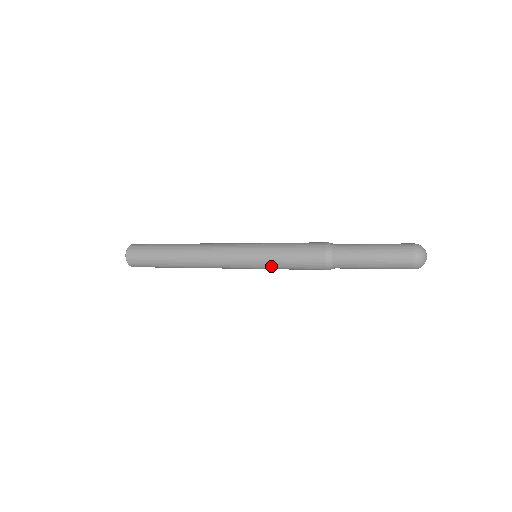
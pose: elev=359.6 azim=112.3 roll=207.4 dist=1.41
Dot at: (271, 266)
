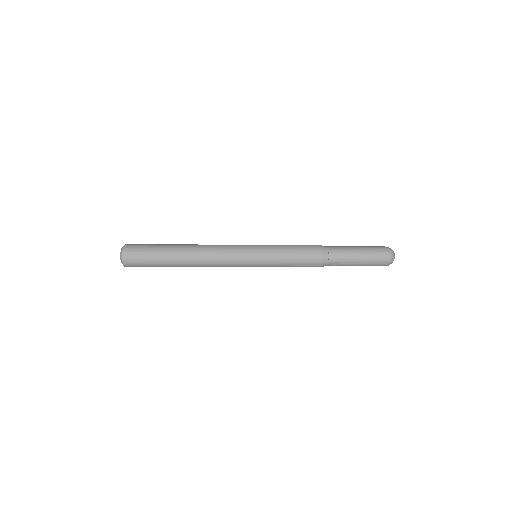
Dot at: (273, 266)
